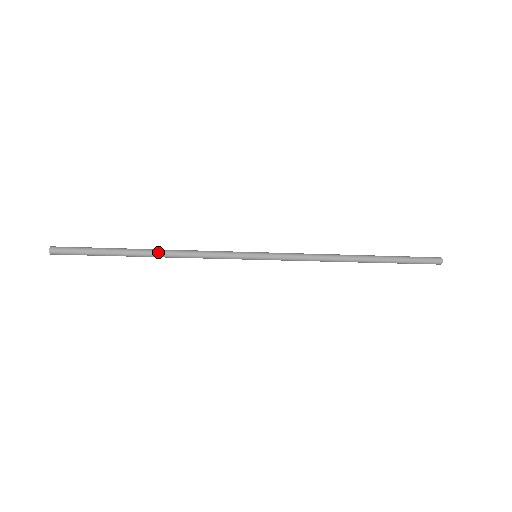
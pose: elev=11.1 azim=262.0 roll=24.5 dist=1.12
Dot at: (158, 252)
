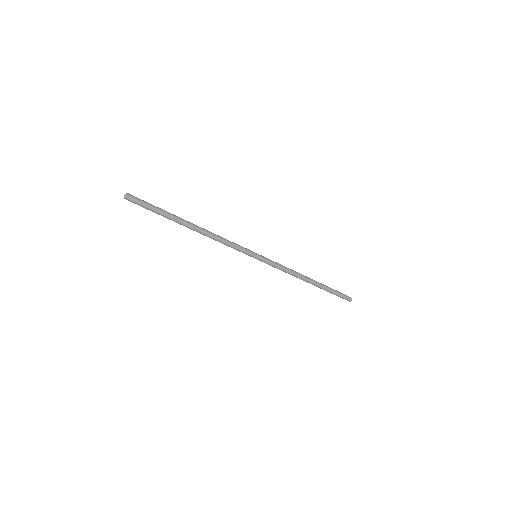
Dot at: occluded
